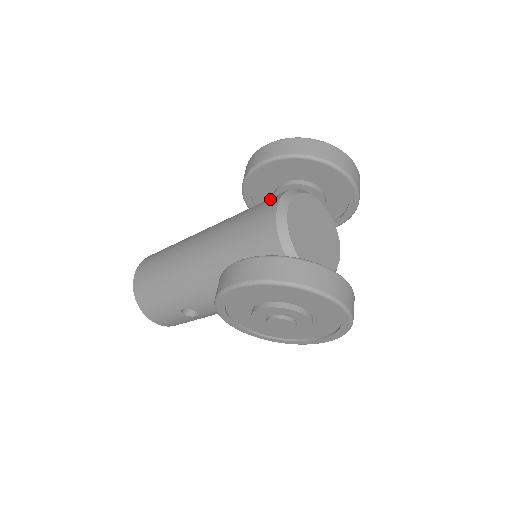
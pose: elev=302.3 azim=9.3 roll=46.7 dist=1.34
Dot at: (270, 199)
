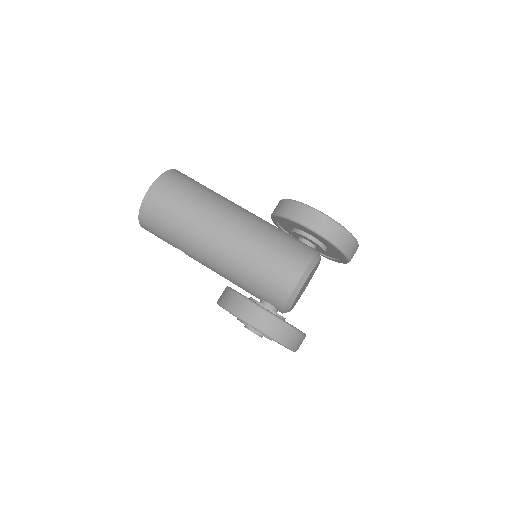
Dot at: (298, 256)
